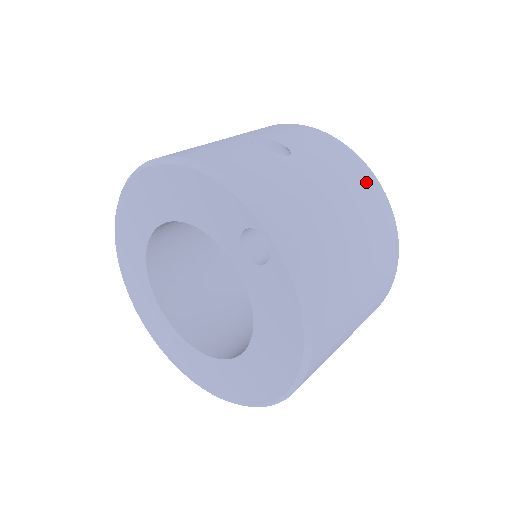
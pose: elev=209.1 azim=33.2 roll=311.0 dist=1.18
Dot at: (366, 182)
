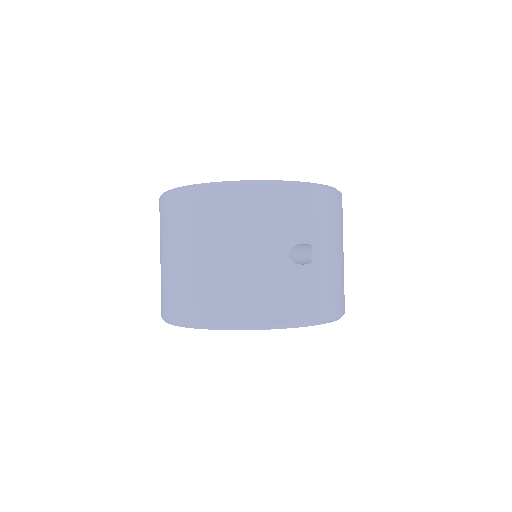
Dot at: (339, 207)
